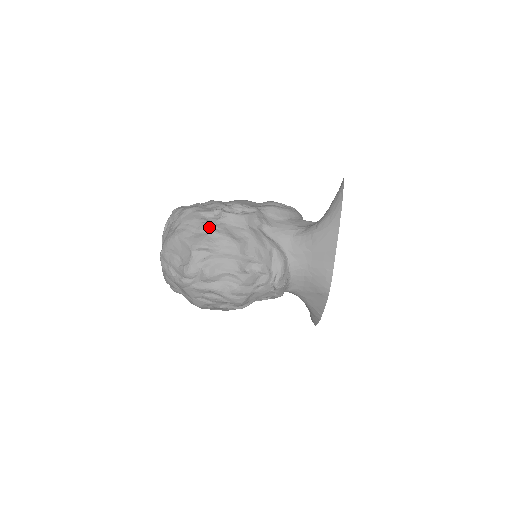
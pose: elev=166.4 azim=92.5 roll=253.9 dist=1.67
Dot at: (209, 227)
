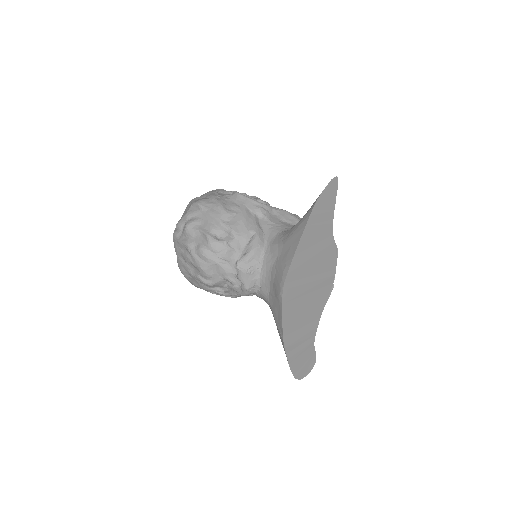
Dot at: (214, 195)
